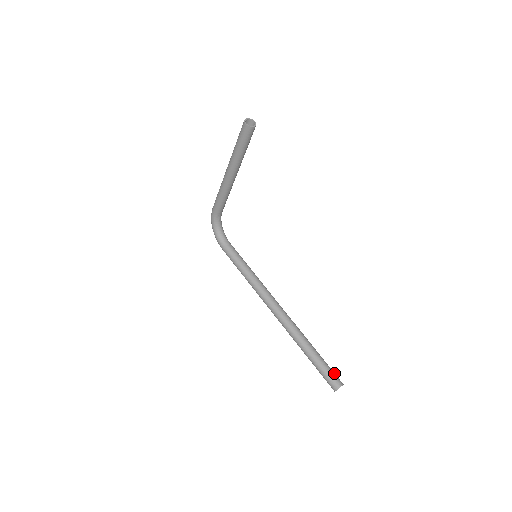
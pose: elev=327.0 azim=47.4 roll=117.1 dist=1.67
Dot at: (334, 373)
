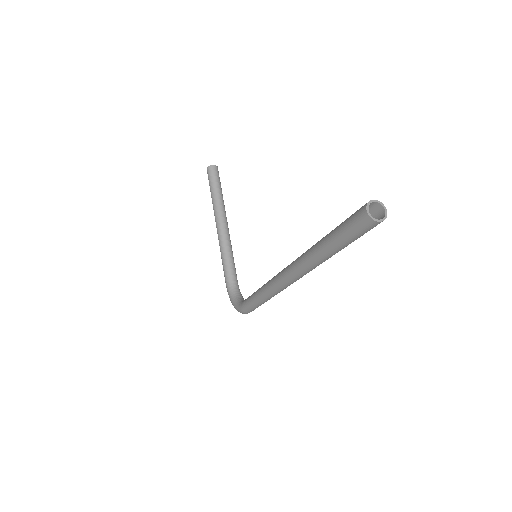
Dot at: occluded
